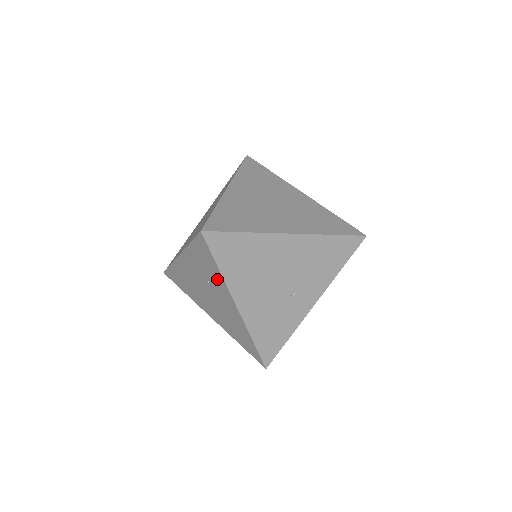
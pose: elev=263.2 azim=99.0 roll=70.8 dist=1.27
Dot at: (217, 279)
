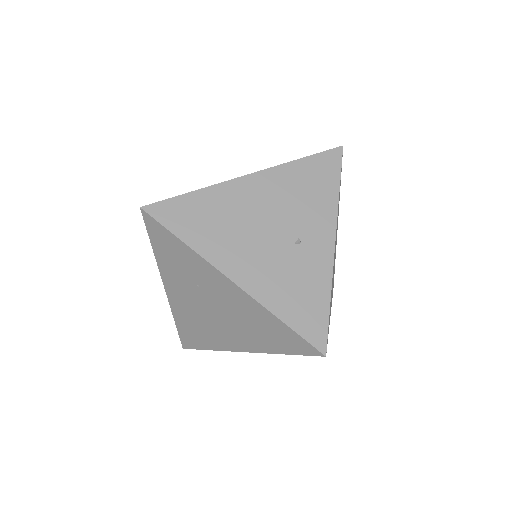
Dot at: (195, 264)
